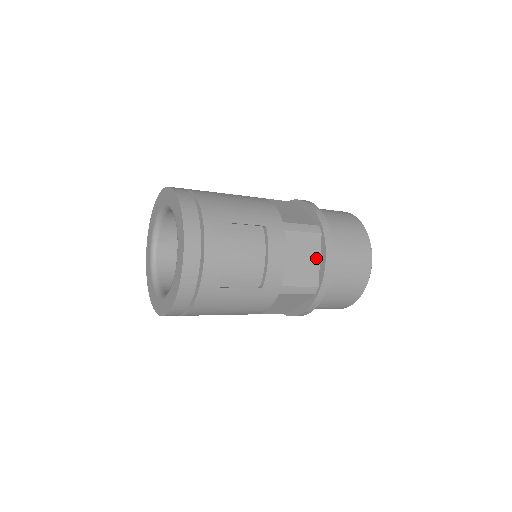
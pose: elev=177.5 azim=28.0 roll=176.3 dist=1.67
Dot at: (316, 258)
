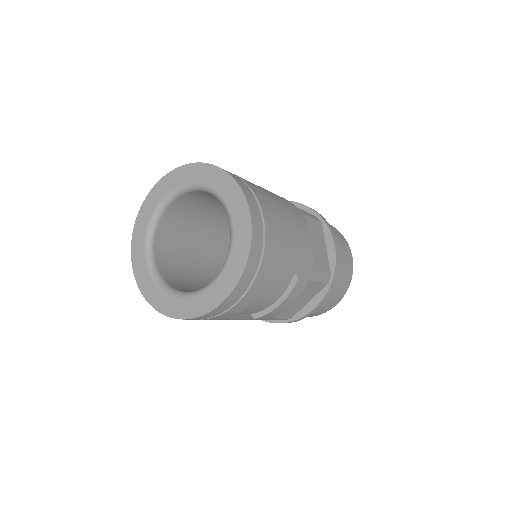
Dot at: (308, 300)
